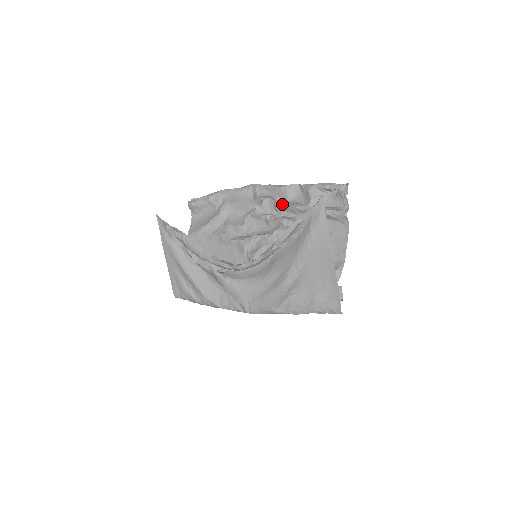
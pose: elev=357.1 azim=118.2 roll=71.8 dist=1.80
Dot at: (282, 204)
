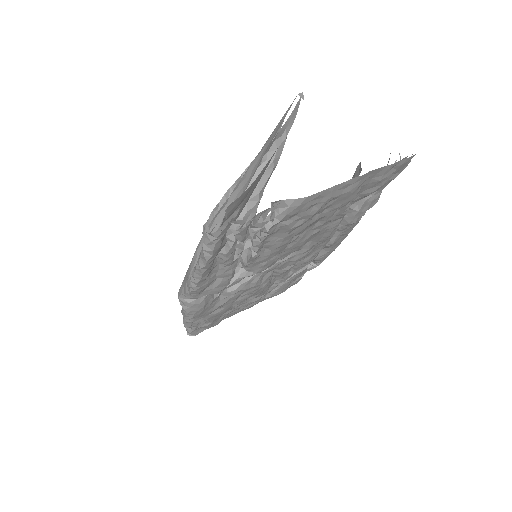
Dot at: occluded
